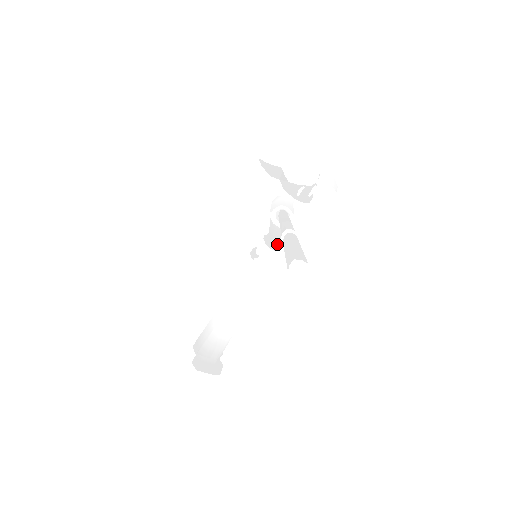
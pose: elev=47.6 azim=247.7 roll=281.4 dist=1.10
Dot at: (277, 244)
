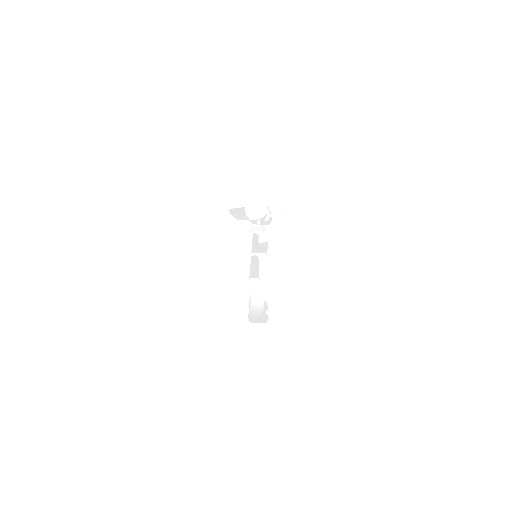
Dot at: (262, 249)
